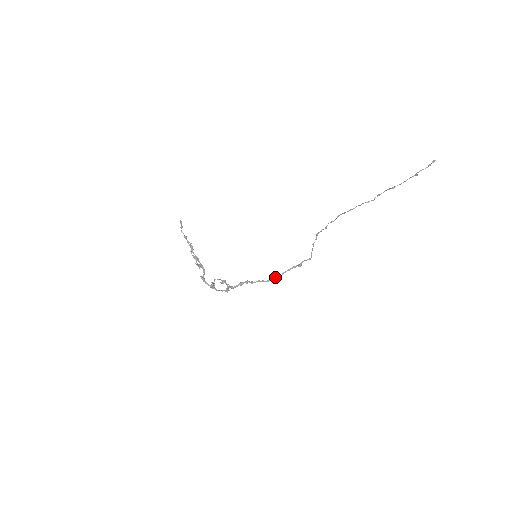
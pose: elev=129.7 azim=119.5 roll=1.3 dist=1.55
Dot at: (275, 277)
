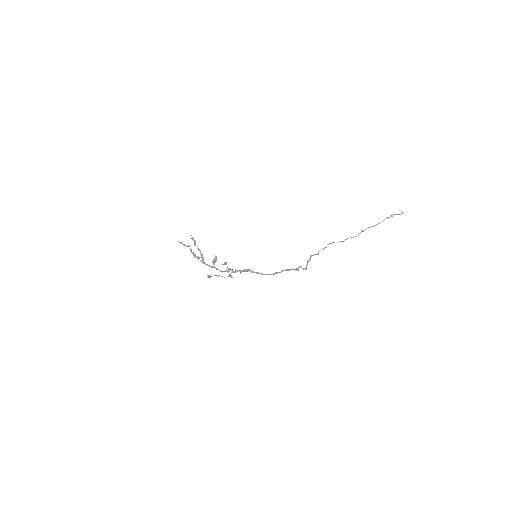
Dot at: occluded
